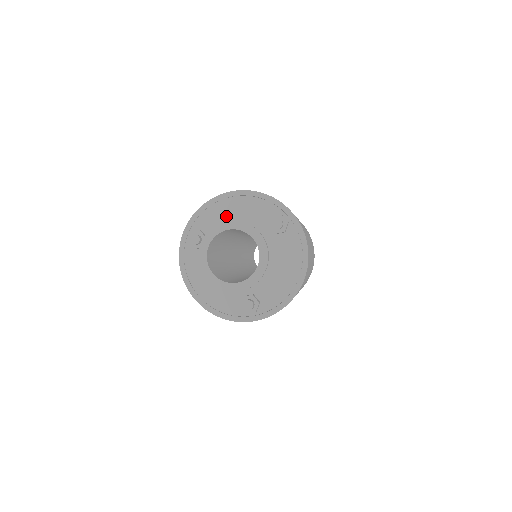
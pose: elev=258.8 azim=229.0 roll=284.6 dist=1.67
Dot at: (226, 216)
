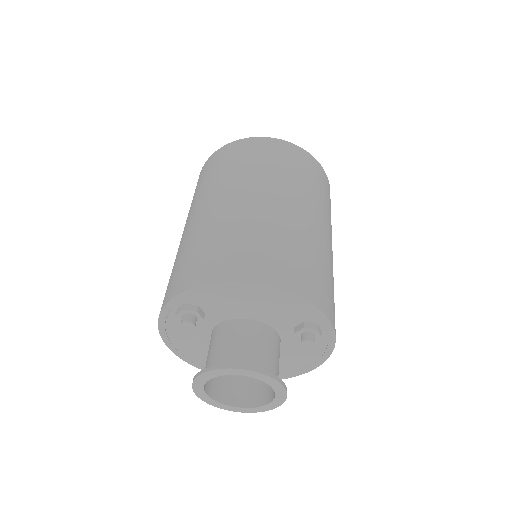
Dot at: (240, 303)
